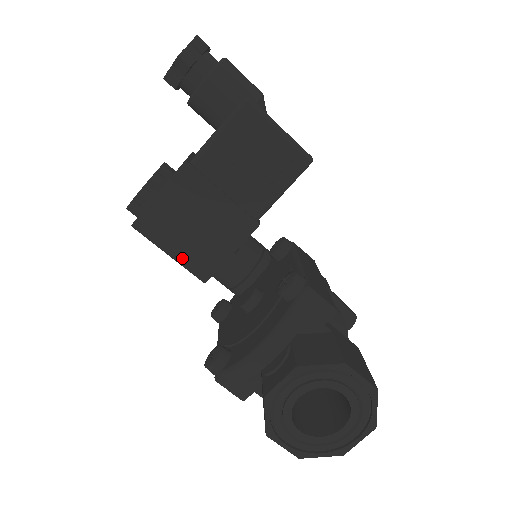
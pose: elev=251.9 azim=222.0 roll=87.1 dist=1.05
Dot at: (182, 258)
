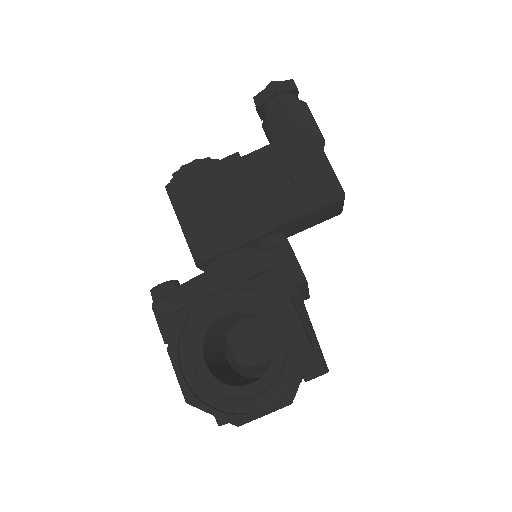
Dot at: (190, 231)
